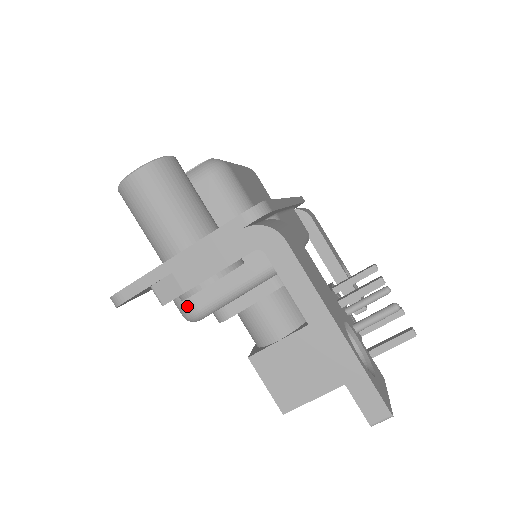
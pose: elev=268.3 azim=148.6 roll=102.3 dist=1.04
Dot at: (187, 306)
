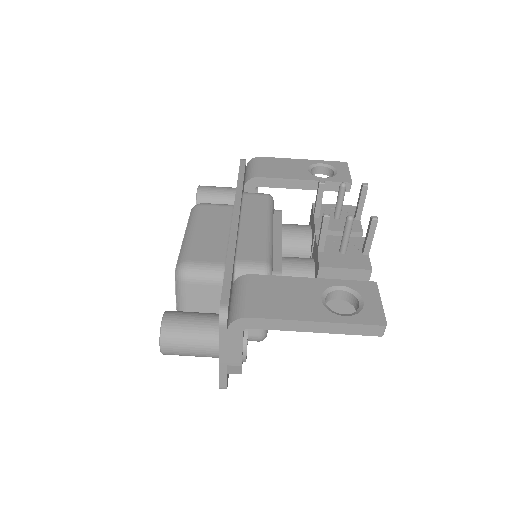
Dot at: (254, 340)
